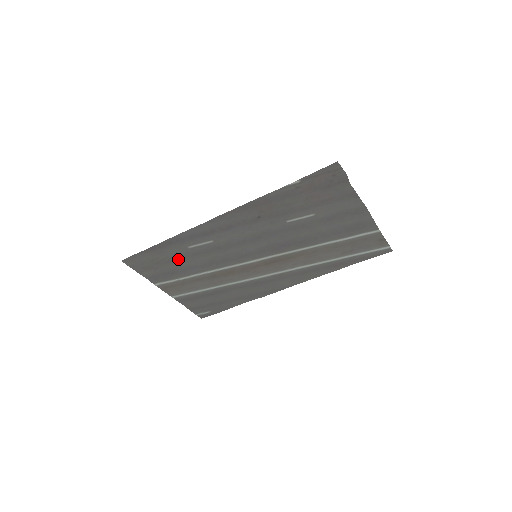
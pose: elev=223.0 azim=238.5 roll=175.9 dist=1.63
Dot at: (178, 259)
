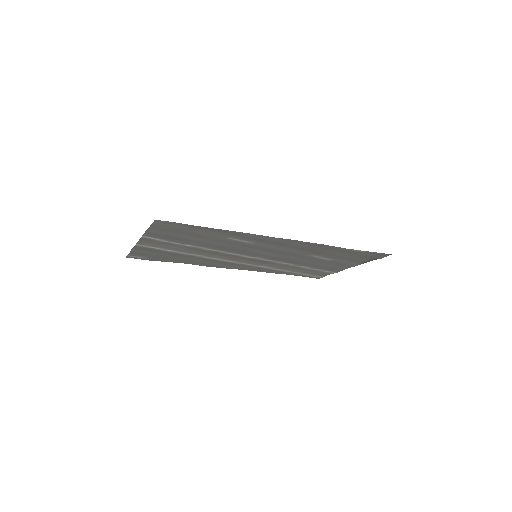
Dot at: (203, 237)
